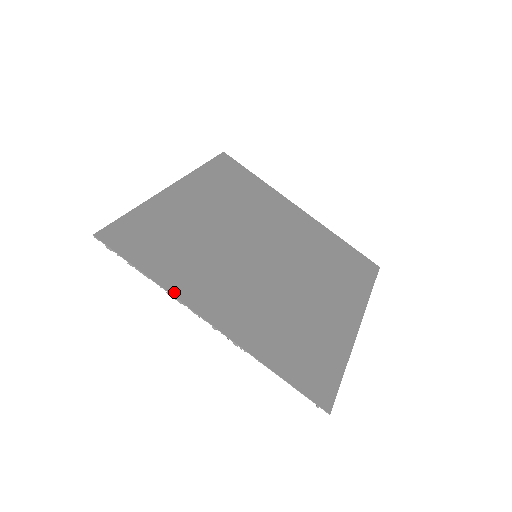
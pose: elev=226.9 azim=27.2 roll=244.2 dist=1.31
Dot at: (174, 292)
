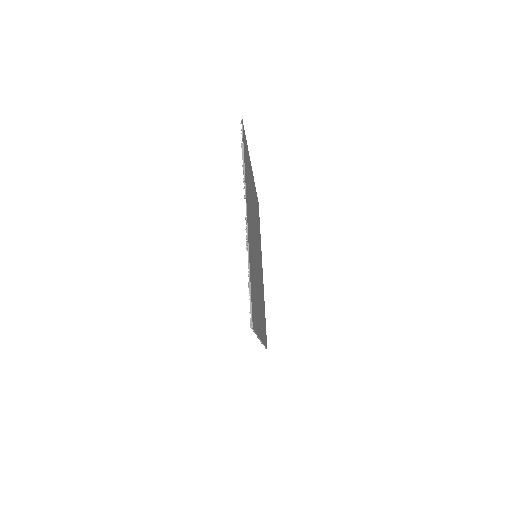
Dot at: occluded
